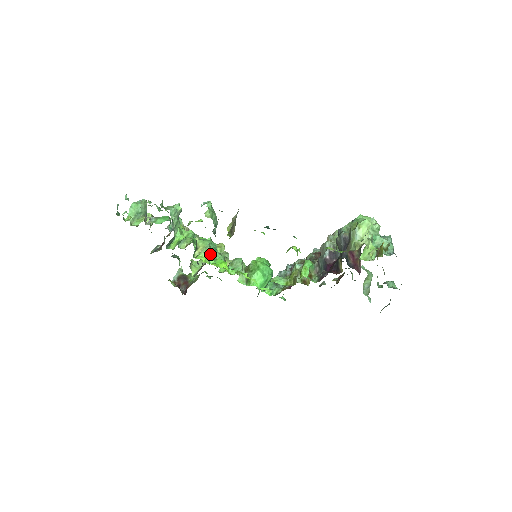
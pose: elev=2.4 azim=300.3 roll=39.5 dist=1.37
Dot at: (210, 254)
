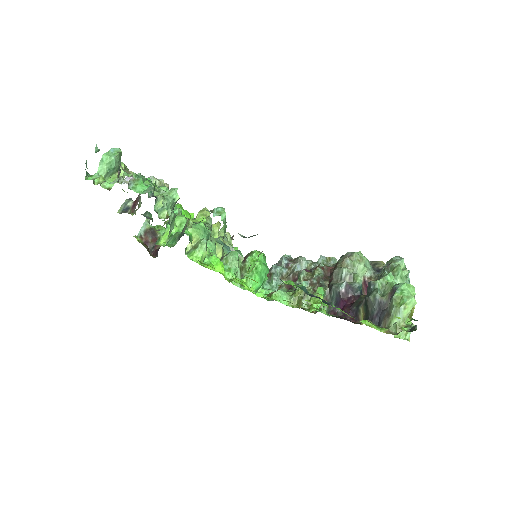
Dot at: (206, 253)
